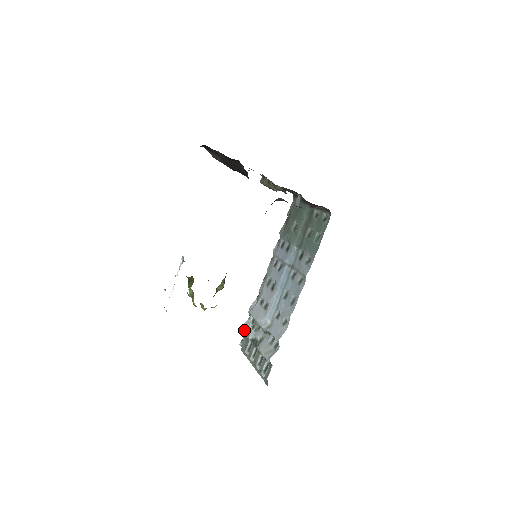
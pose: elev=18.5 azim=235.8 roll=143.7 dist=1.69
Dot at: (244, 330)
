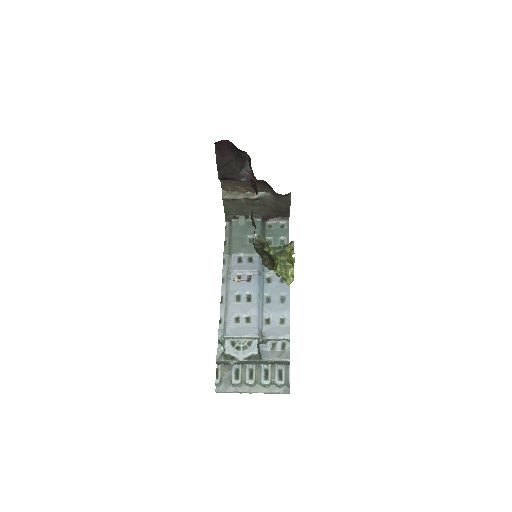
Dot at: (226, 358)
